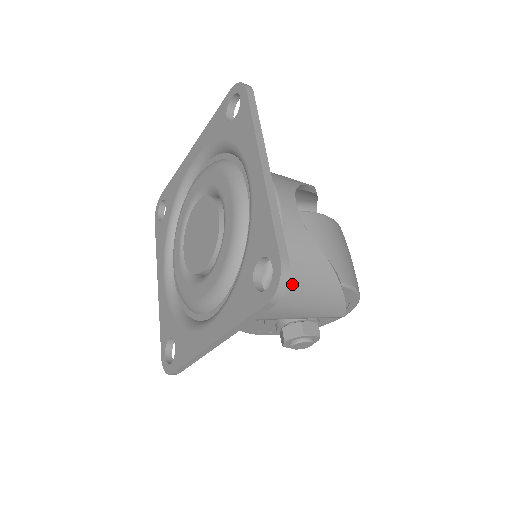
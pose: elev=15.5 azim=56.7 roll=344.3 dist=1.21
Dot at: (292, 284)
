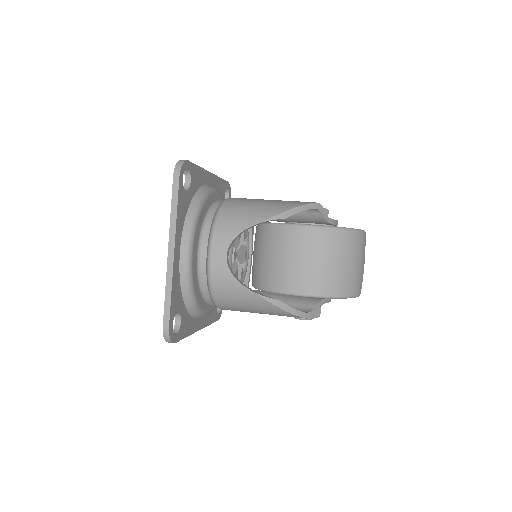
Dot at: (235, 306)
